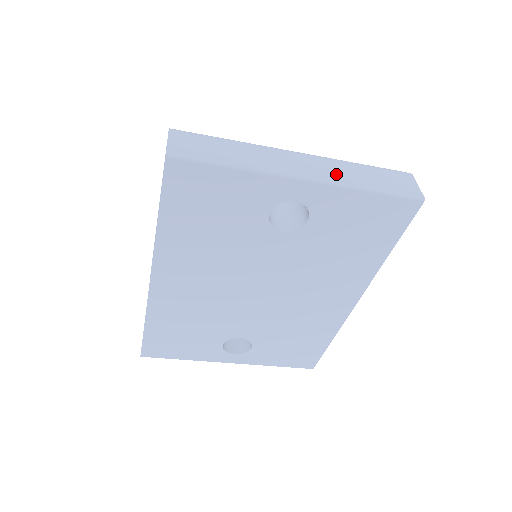
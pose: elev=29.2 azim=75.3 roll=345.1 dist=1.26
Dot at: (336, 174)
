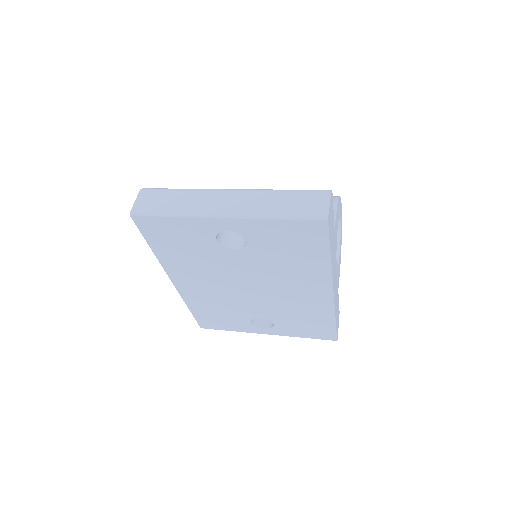
Dot at: (253, 207)
